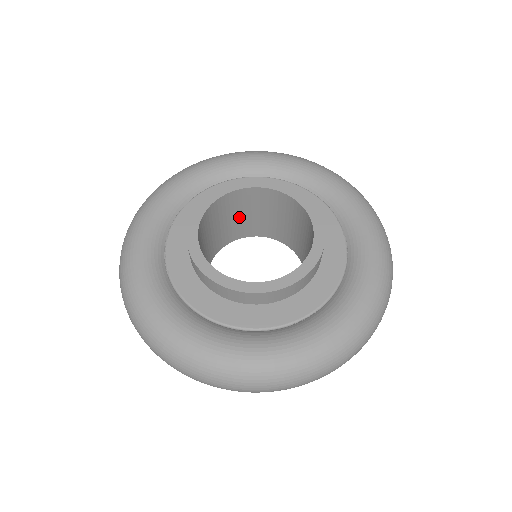
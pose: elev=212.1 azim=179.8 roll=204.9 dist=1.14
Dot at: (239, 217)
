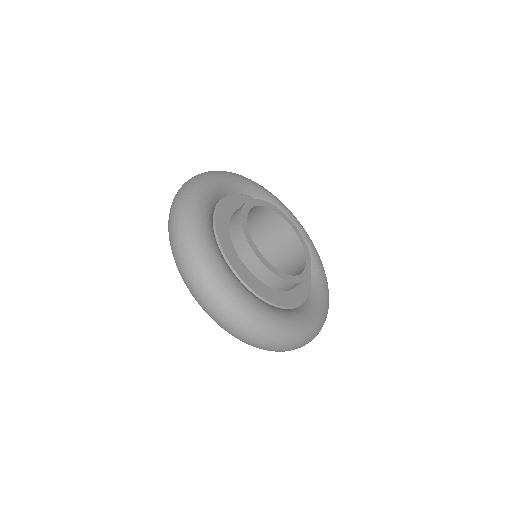
Dot at: occluded
